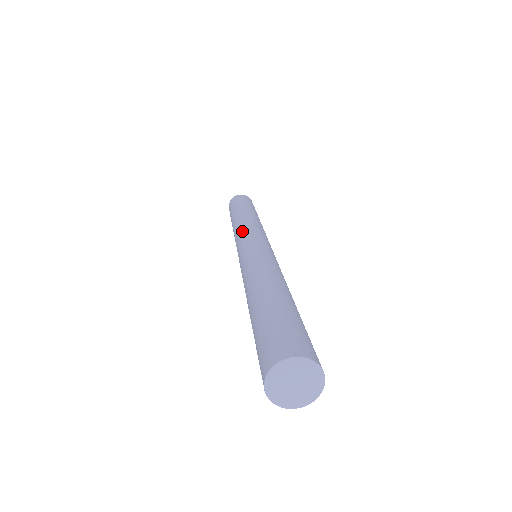
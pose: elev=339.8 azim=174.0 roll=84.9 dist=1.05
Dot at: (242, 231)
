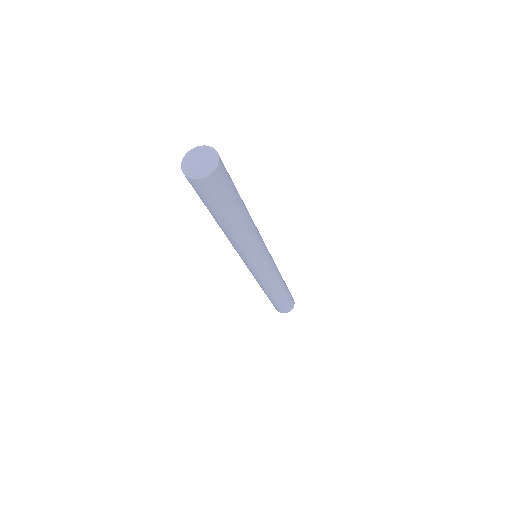
Dot at: occluded
